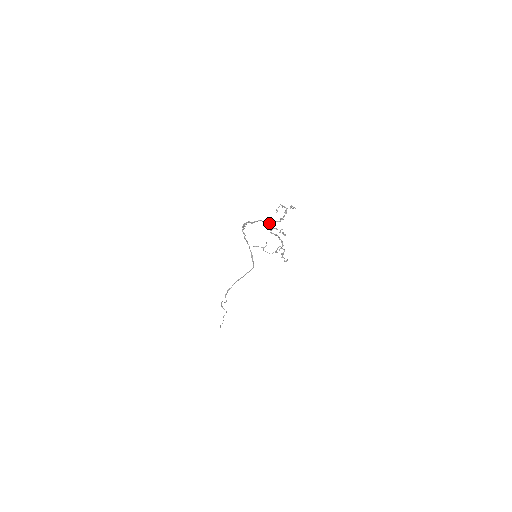
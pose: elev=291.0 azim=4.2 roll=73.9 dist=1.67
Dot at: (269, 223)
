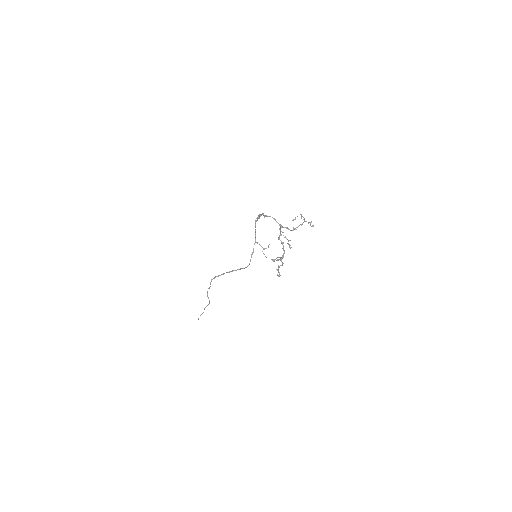
Dot at: (281, 226)
